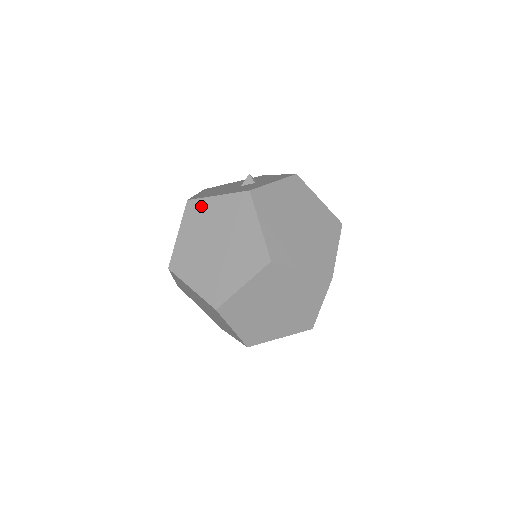
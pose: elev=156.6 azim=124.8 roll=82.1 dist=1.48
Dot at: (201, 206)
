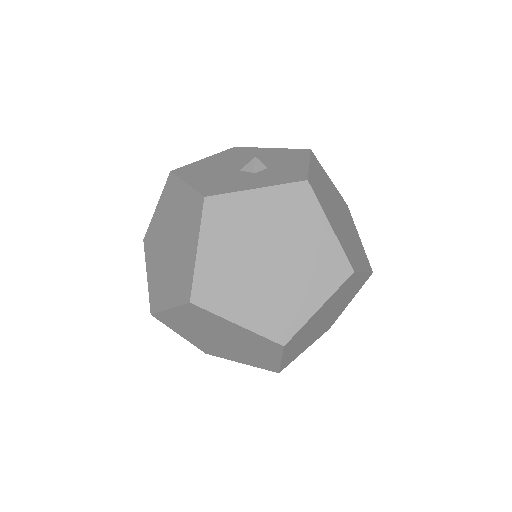
Dot at: (174, 187)
